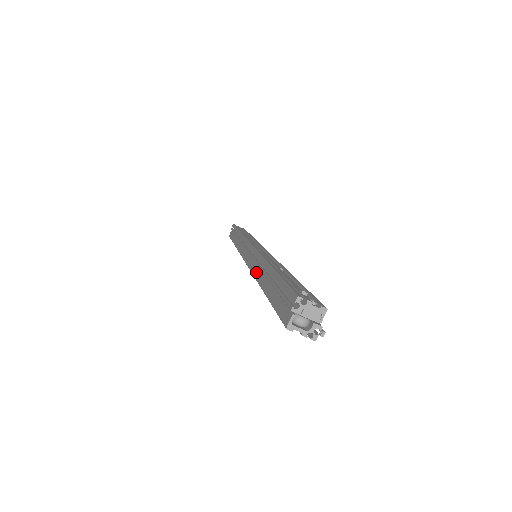
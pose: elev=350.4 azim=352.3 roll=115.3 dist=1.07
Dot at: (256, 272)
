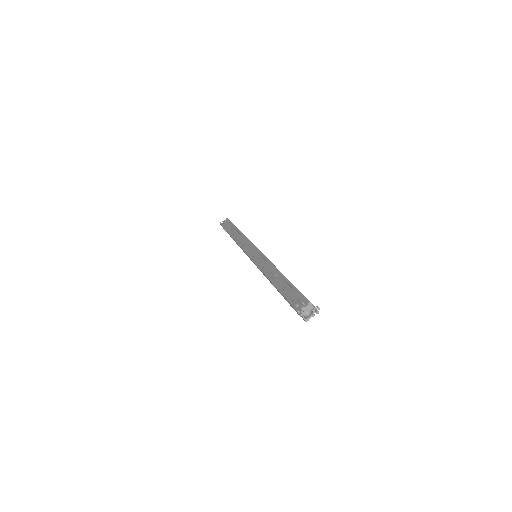
Dot at: occluded
